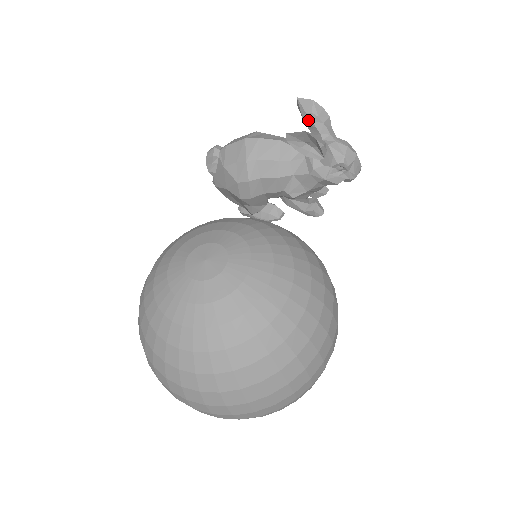
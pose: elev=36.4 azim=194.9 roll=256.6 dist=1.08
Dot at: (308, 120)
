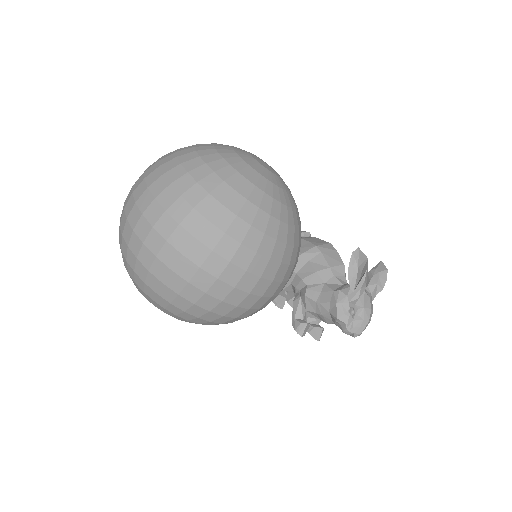
Dot at: (372, 274)
